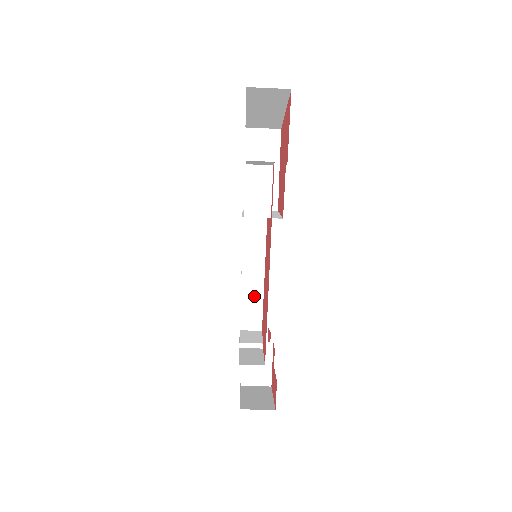
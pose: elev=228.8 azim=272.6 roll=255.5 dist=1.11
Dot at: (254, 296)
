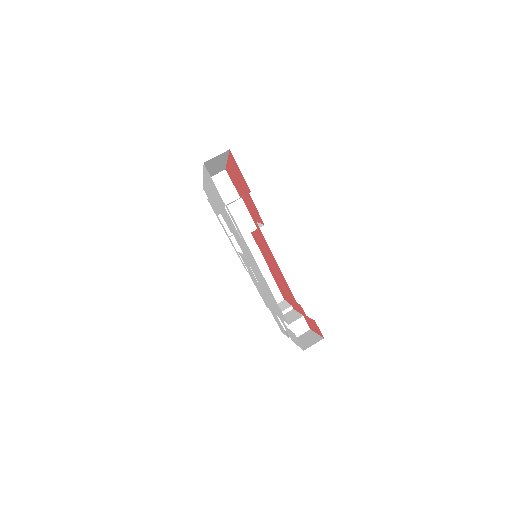
Dot at: (268, 281)
